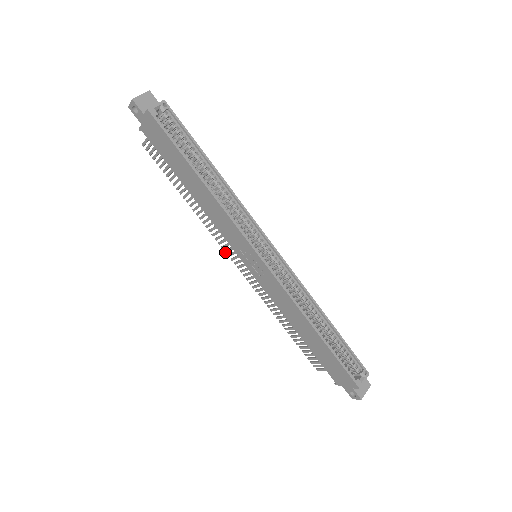
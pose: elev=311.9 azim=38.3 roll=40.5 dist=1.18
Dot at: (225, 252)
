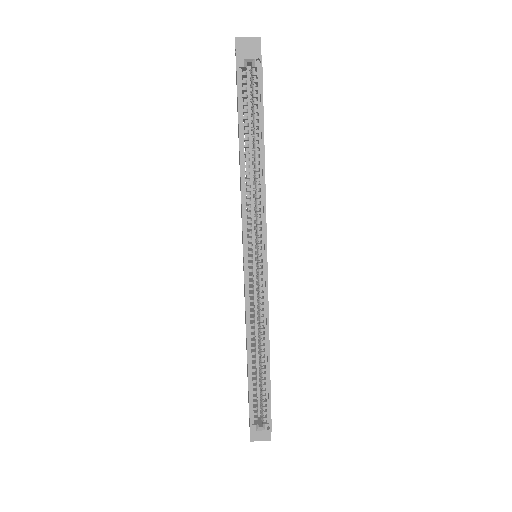
Dot at: occluded
